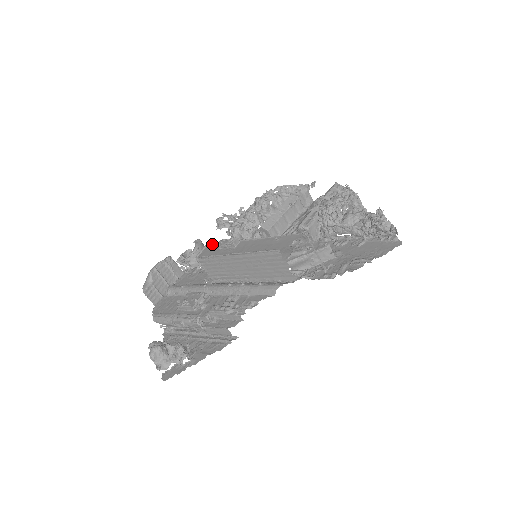
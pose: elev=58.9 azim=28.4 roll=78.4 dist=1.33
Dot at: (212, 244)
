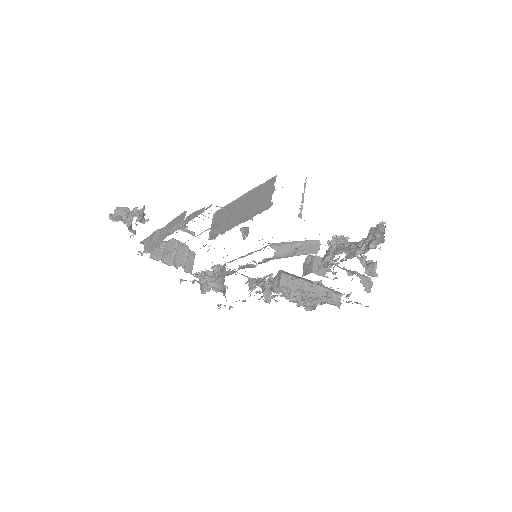
Dot at: occluded
